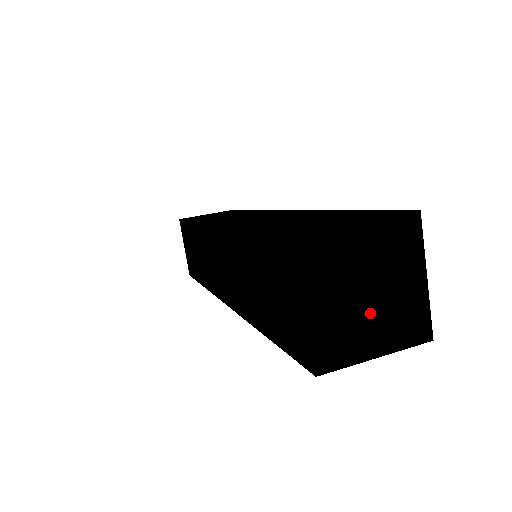
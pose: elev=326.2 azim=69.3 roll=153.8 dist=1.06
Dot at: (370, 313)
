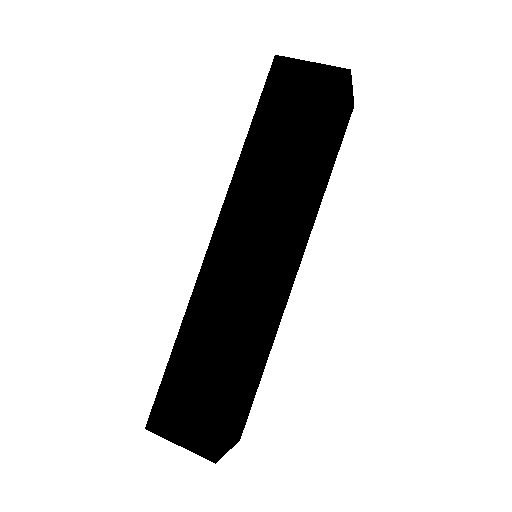
Dot at: occluded
